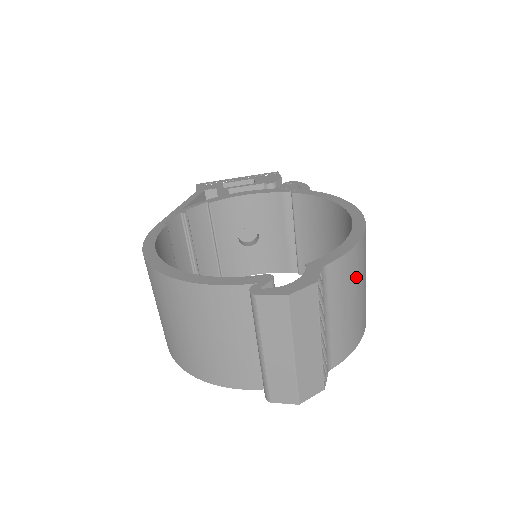
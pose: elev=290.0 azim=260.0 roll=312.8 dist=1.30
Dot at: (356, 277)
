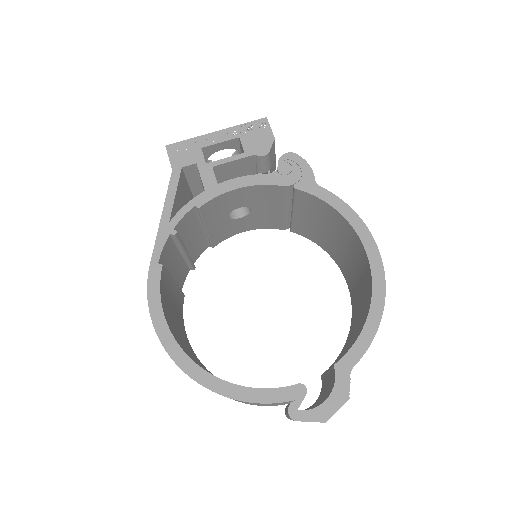
Dot at: occluded
